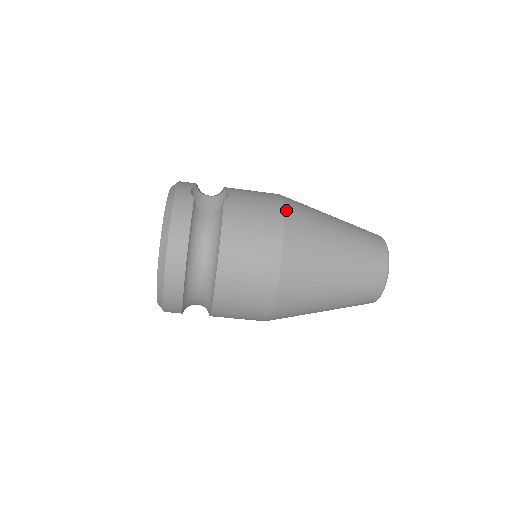
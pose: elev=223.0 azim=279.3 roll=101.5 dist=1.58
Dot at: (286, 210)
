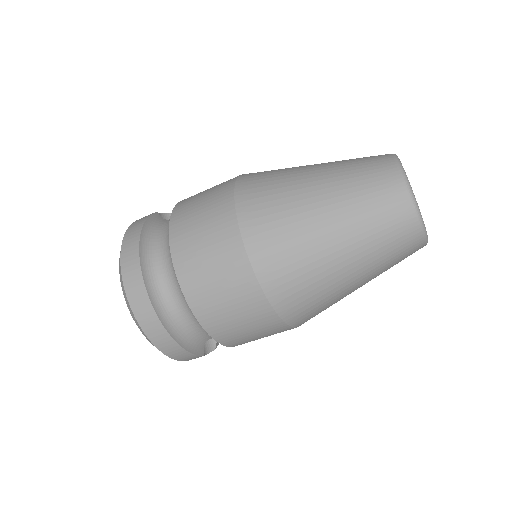
Dot at: occluded
